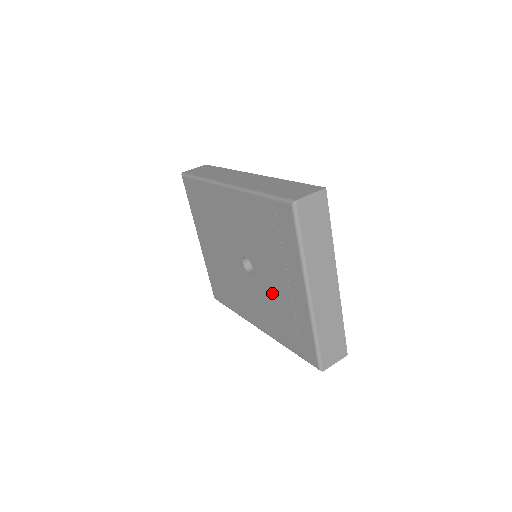
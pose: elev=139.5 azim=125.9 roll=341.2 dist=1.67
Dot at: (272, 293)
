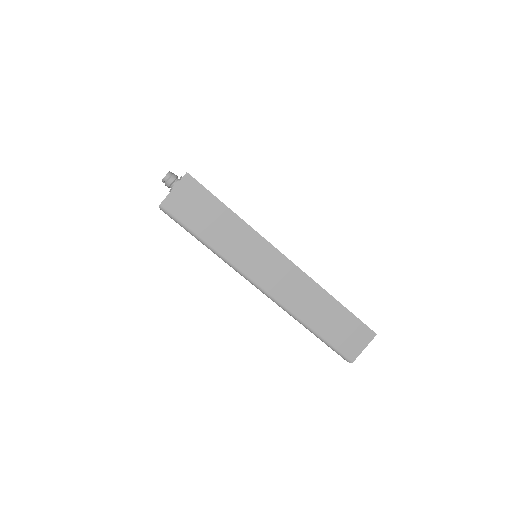
Dot at: occluded
